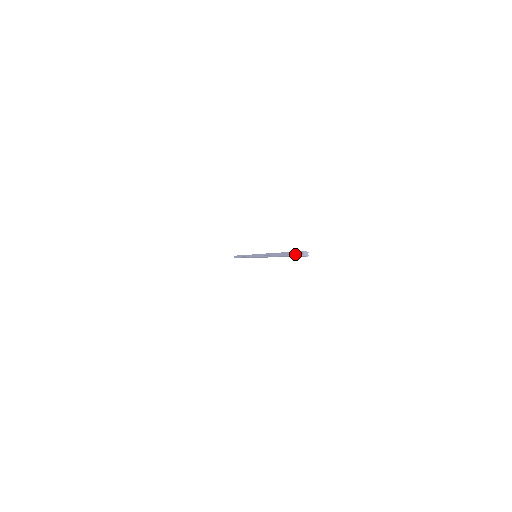
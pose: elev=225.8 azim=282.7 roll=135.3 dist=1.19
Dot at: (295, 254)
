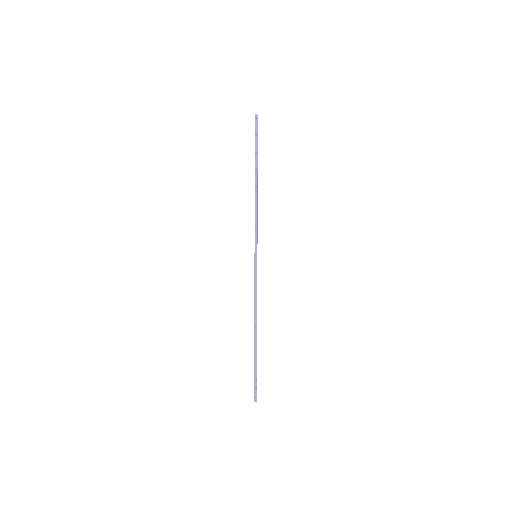
Dot at: (254, 389)
